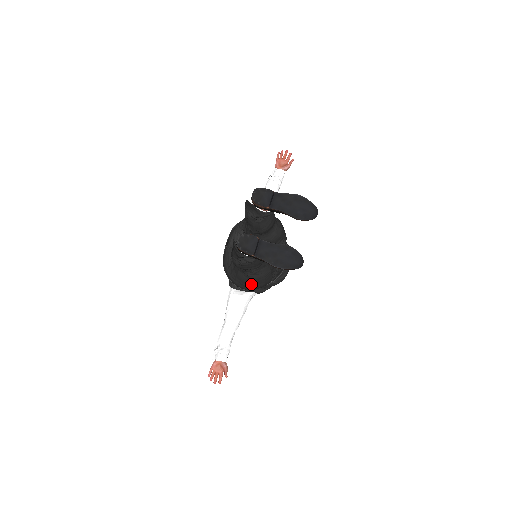
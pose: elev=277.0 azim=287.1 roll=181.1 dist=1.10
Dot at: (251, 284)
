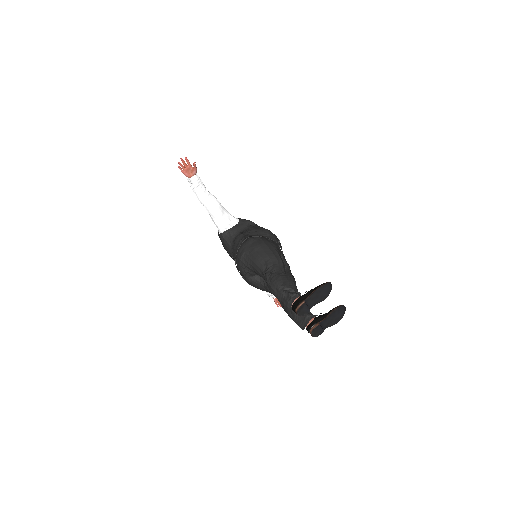
Dot at: occluded
